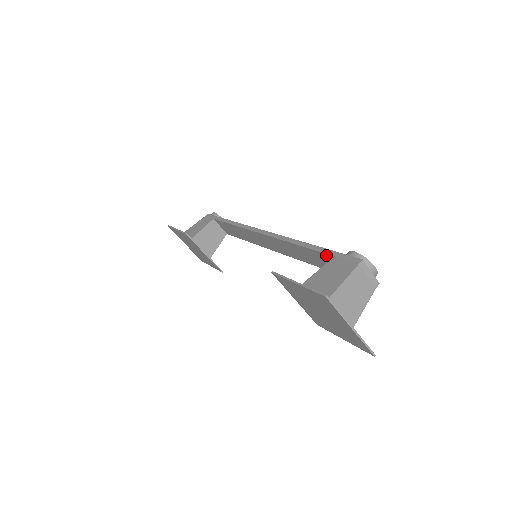
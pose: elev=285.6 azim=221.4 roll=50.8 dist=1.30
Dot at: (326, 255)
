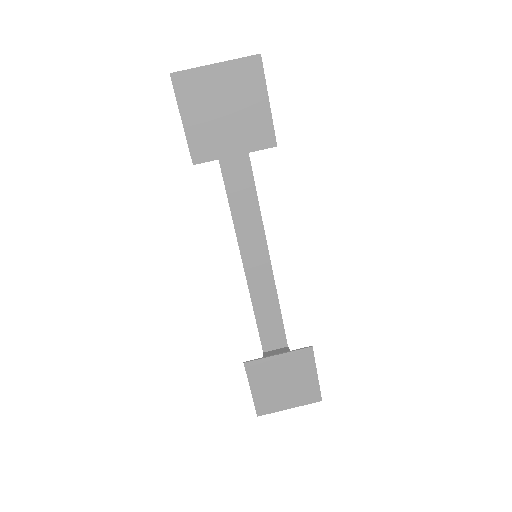
Dot at: occluded
